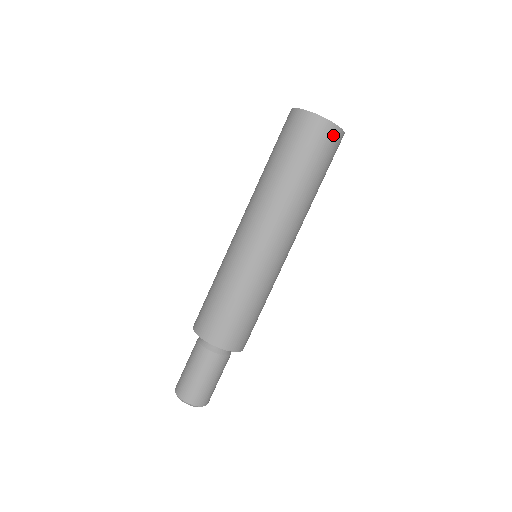
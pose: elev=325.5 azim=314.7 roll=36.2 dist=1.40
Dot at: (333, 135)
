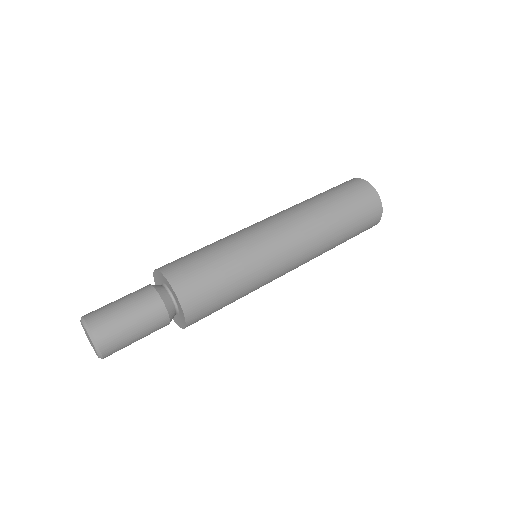
Dot at: (376, 209)
